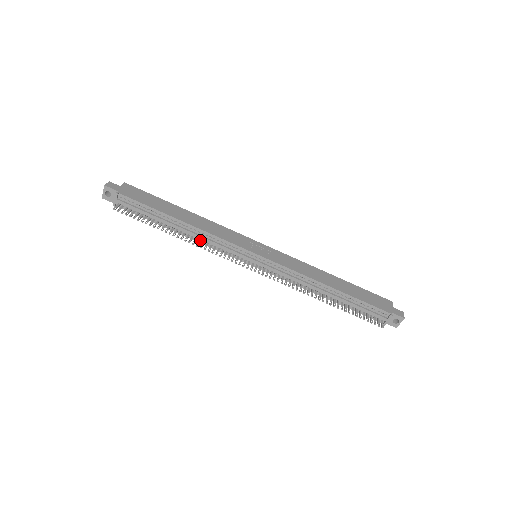
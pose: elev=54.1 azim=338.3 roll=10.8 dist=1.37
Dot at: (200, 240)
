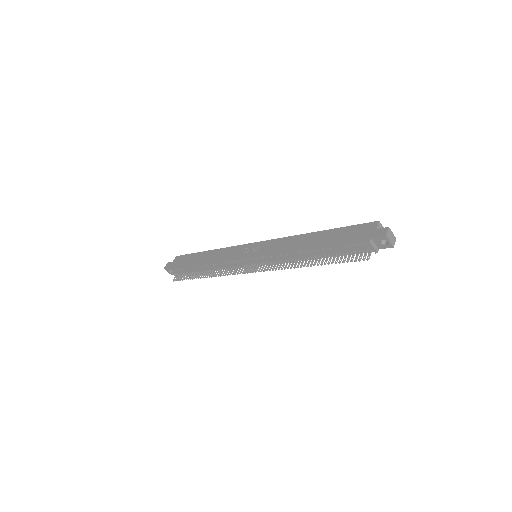
Dot at: (219, 269)
